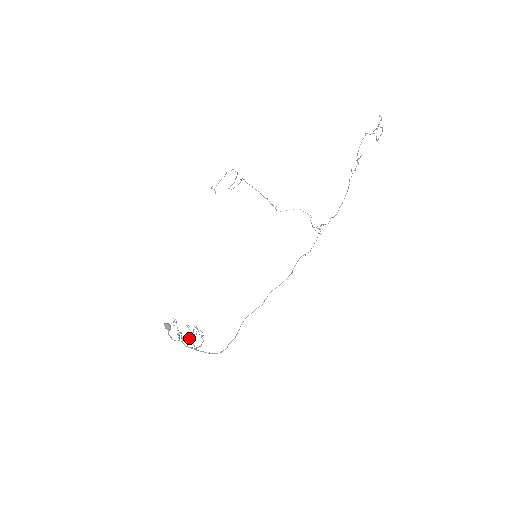
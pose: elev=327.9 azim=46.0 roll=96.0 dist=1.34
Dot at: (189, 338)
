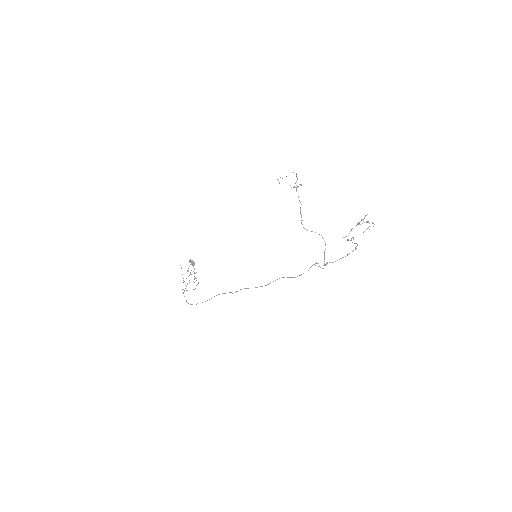
Dot at: occluded
